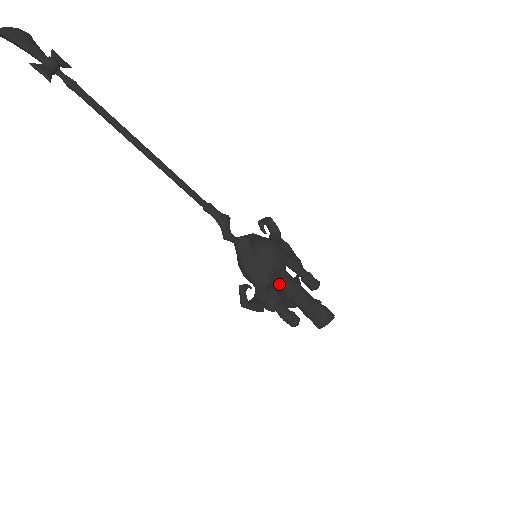
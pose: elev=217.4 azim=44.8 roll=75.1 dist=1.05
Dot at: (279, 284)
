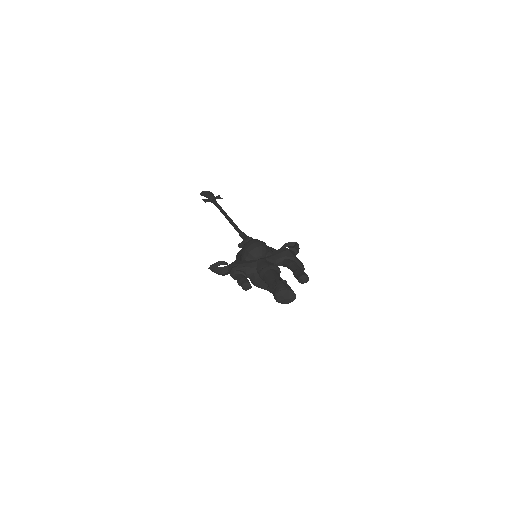
Dot at: (247, 263)
